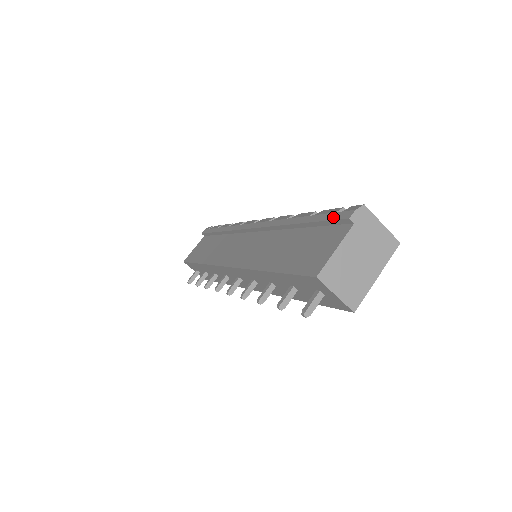
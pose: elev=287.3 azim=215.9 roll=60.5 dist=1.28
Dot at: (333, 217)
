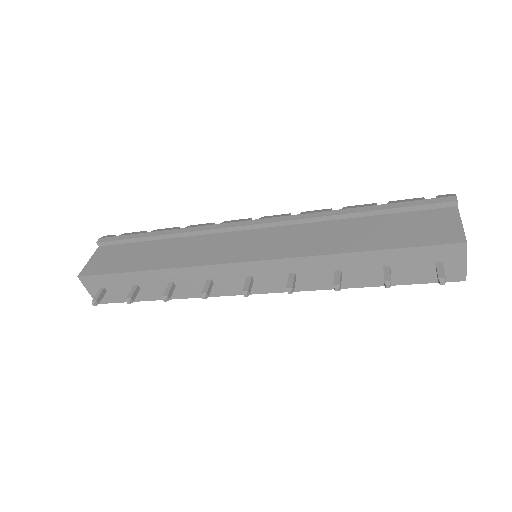
Dot at: (428, 202)
